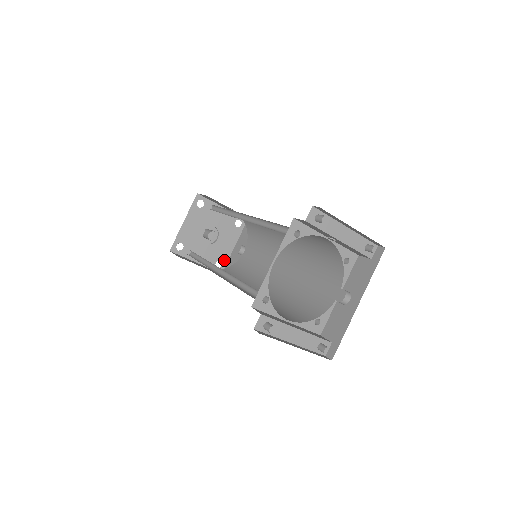
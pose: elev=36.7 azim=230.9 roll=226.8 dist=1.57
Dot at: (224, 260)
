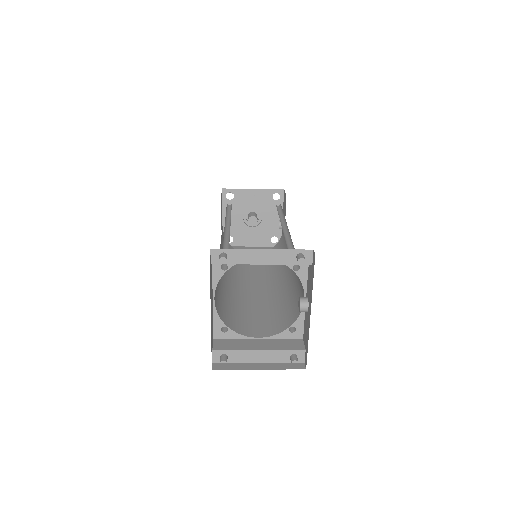
Dot at: (278, 234)
